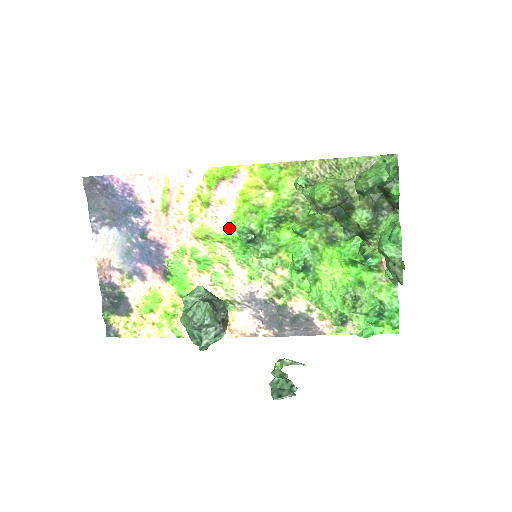
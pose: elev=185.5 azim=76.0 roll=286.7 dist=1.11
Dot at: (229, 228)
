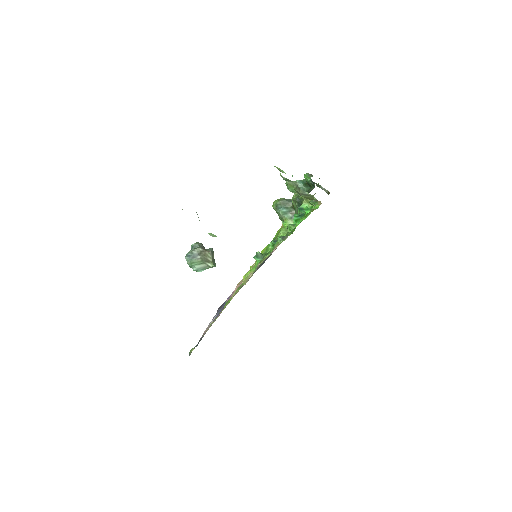
Dot at: occluded
